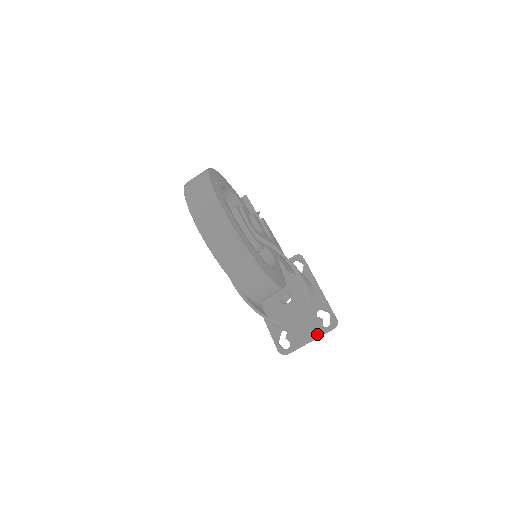
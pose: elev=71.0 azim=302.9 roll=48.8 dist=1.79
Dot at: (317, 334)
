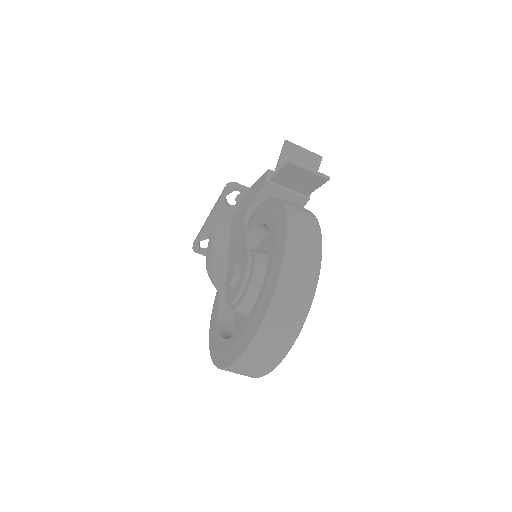
Dot at: occluded
